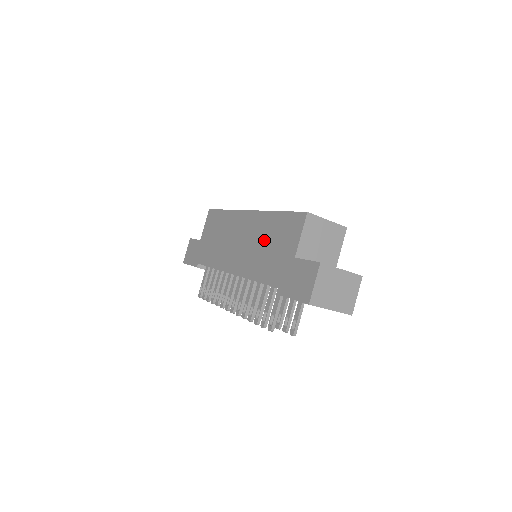
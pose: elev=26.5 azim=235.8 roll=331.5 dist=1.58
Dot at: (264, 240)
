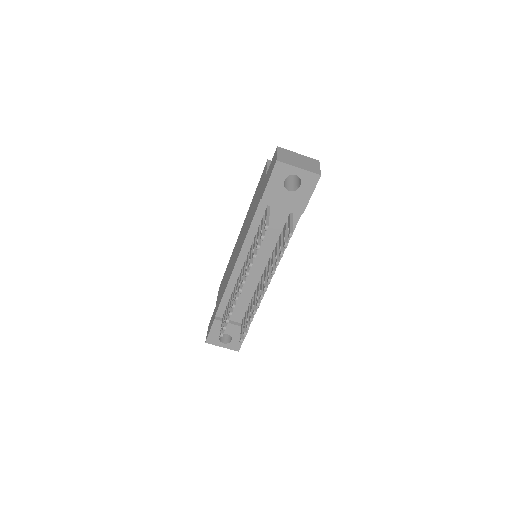
Dot at: (250, 212)
